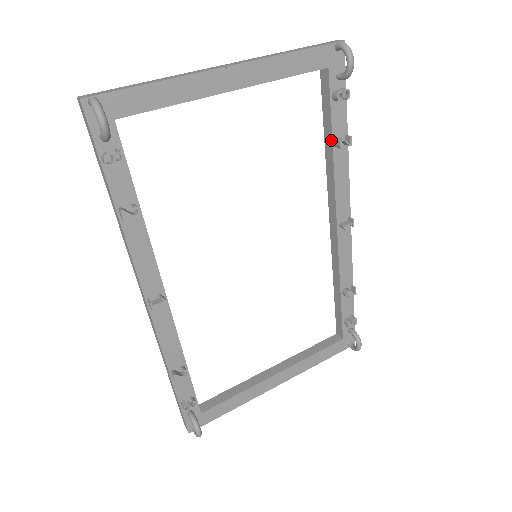
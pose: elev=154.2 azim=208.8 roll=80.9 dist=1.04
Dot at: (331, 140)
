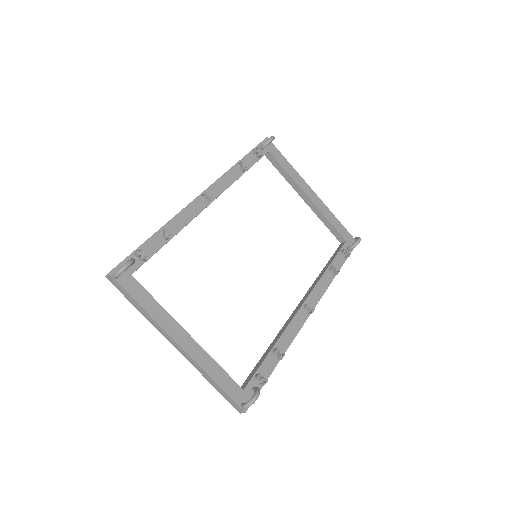
Dot at: (329, 265)
